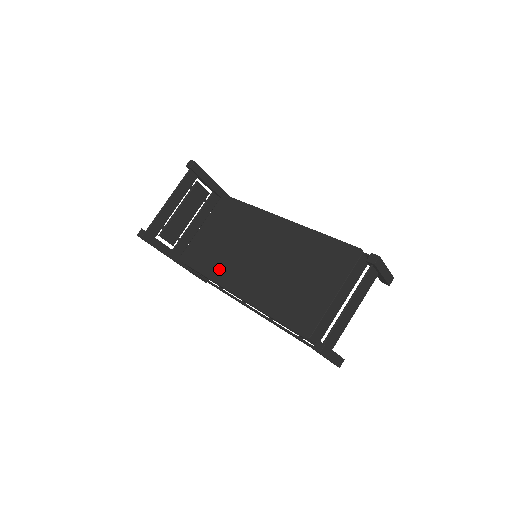
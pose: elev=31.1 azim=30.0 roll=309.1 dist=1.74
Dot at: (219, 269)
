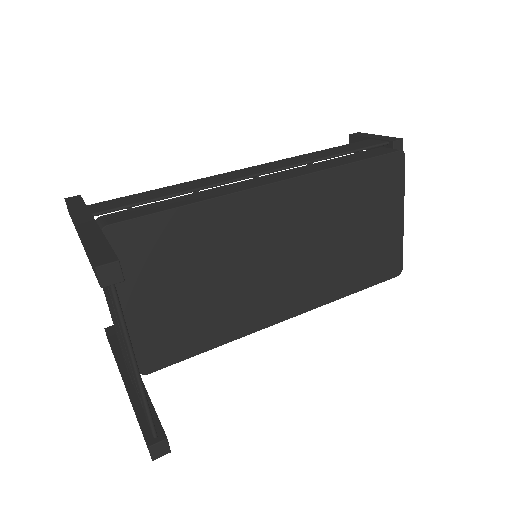
Dot at: (237, 320)
